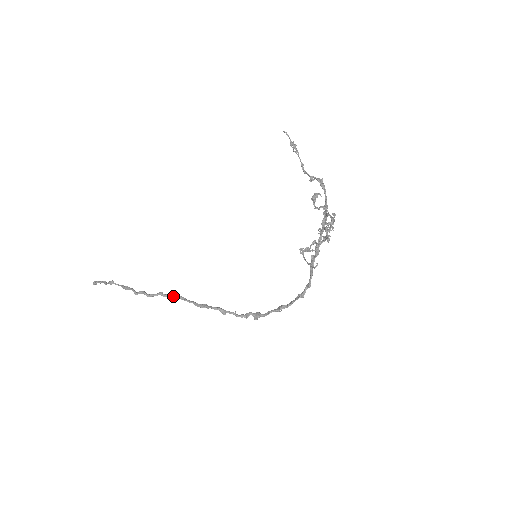
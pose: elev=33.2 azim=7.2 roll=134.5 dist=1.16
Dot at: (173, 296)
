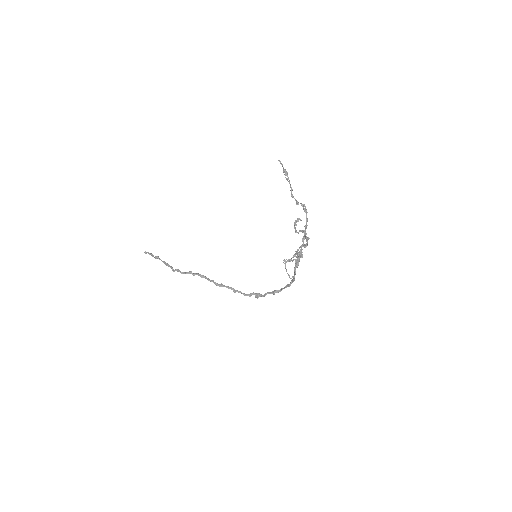
Dot at: occluded
